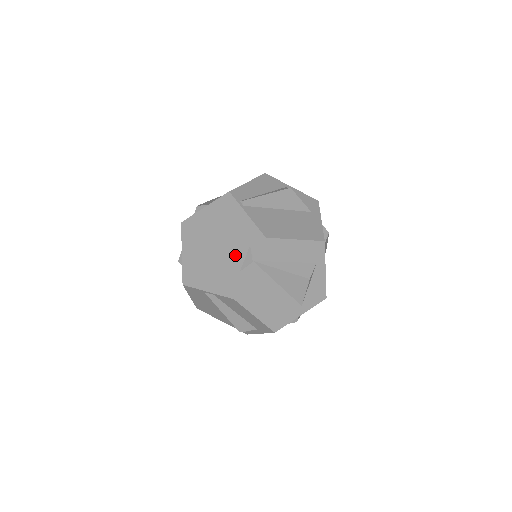
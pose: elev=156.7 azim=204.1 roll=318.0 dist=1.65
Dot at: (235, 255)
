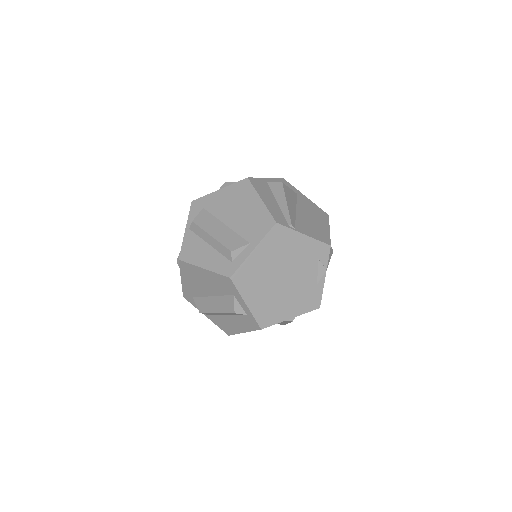
Dot at: (307, 274)
